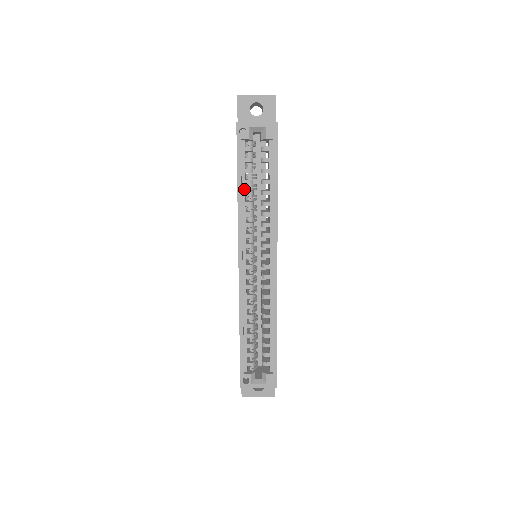
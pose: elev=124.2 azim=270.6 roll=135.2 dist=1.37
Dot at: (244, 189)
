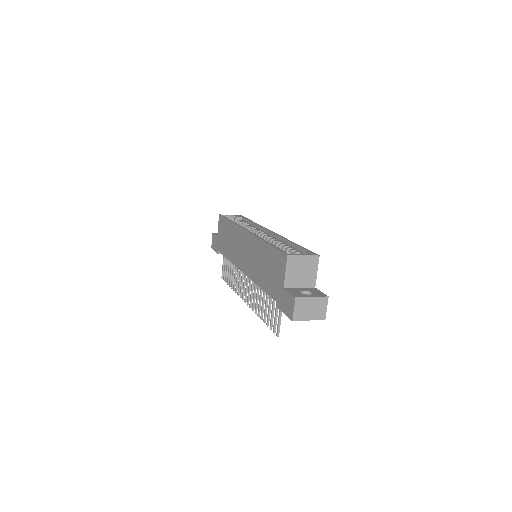
Dot at: occluded
